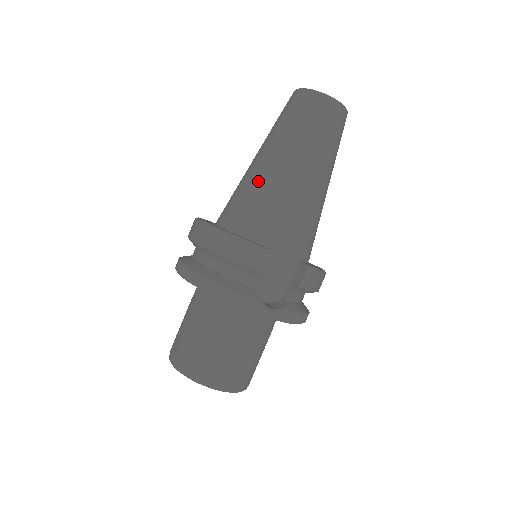
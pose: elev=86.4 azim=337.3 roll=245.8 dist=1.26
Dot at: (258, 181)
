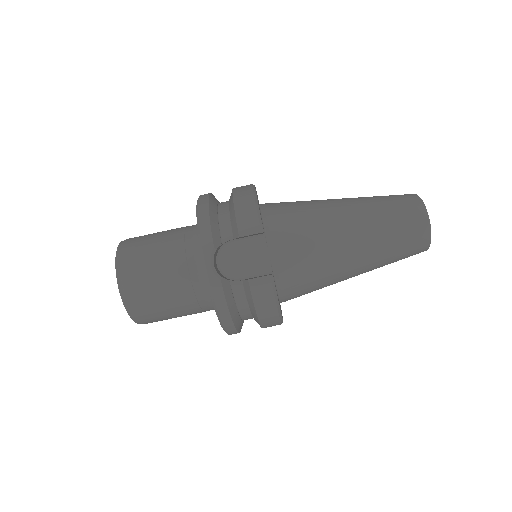
Dot at: (316, 203)
